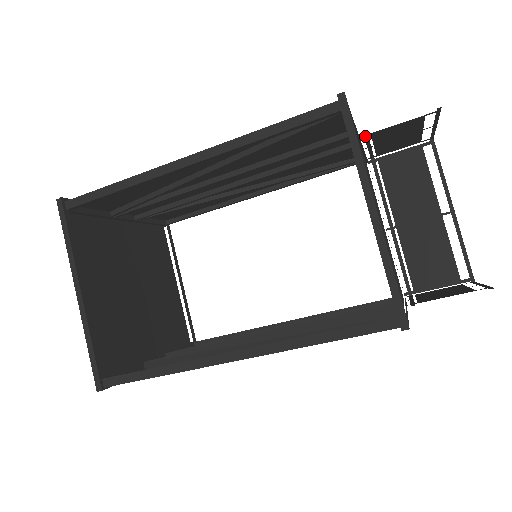
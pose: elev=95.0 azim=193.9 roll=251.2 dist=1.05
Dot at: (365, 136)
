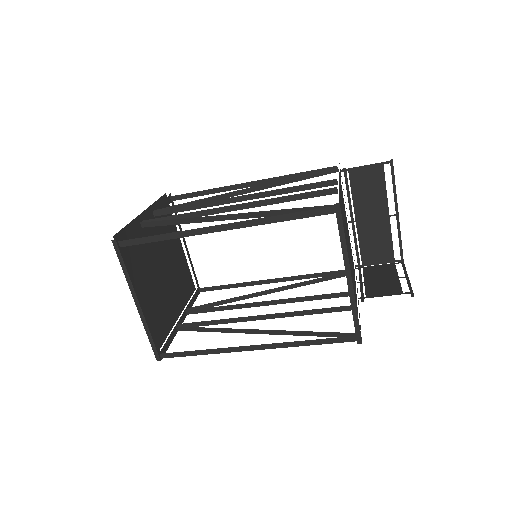
Dot at: occluded
